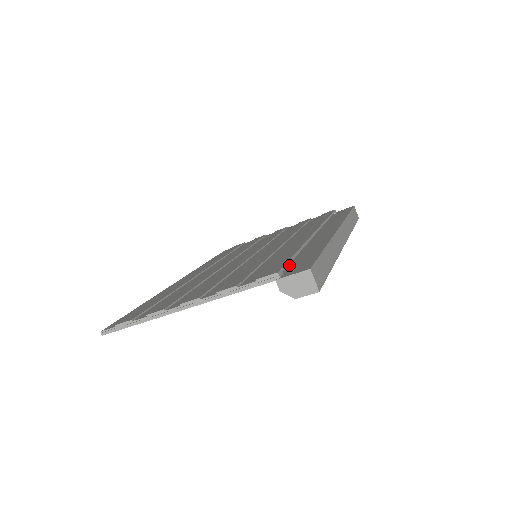
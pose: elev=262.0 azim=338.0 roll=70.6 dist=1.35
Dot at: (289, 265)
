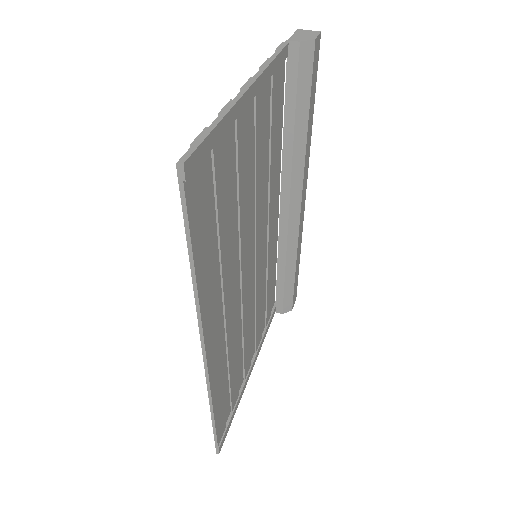
Dot at: (285, 90)
